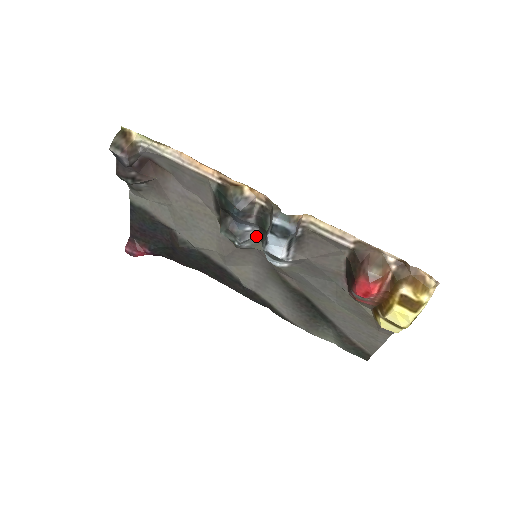
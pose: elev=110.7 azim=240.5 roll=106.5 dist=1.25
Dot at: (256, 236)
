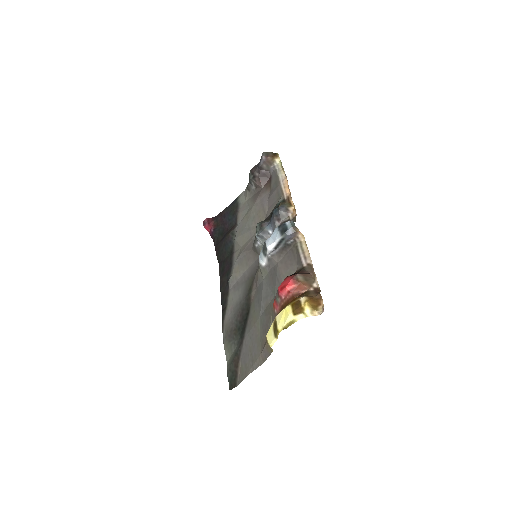
Dot at: occluded
